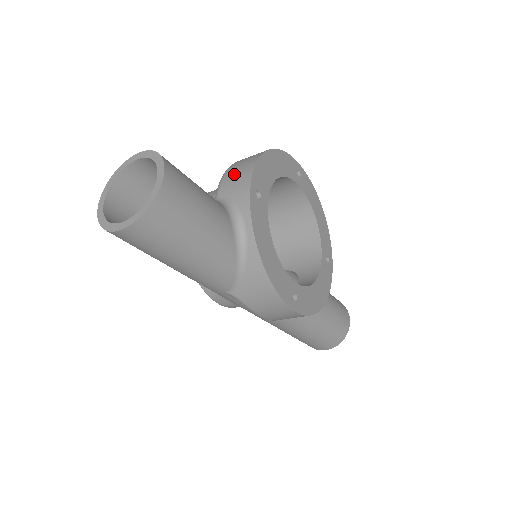
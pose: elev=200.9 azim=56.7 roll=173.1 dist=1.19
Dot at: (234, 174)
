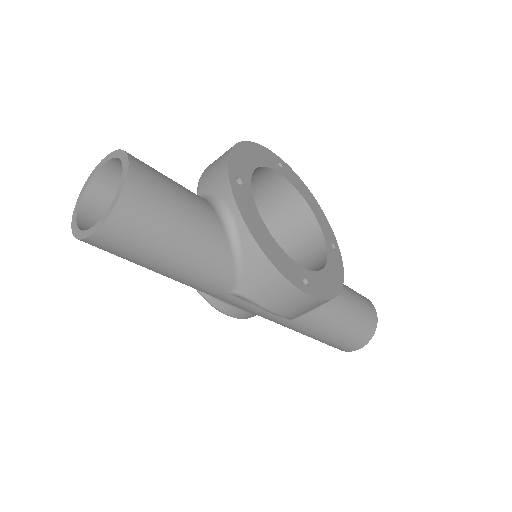
Dot at: (210, 170)
